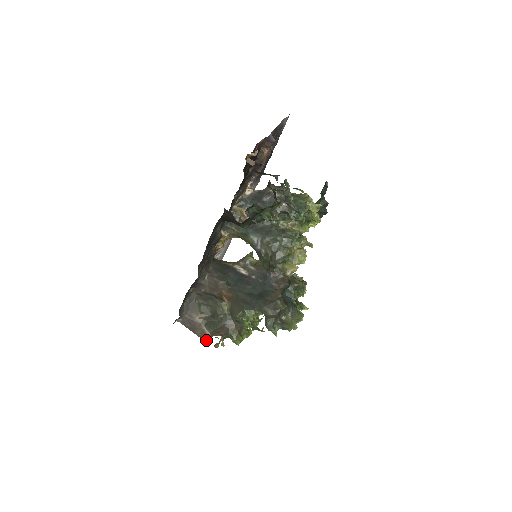
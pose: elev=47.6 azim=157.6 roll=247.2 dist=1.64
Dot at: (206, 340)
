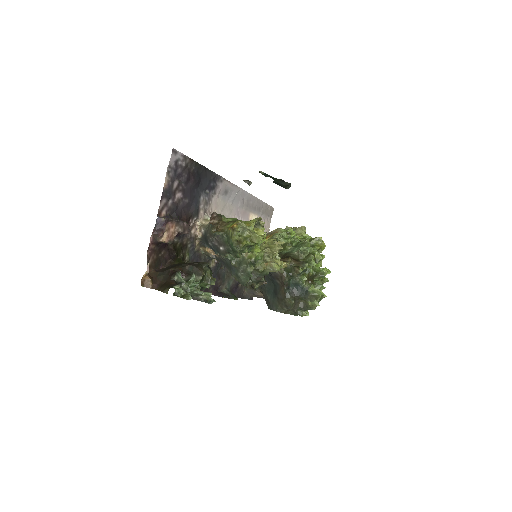
Dot at: occluded
